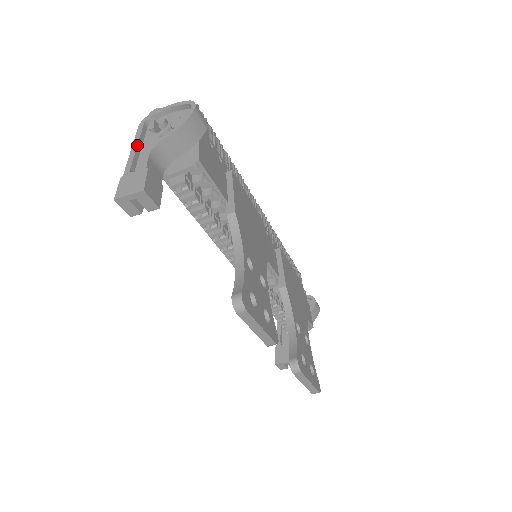
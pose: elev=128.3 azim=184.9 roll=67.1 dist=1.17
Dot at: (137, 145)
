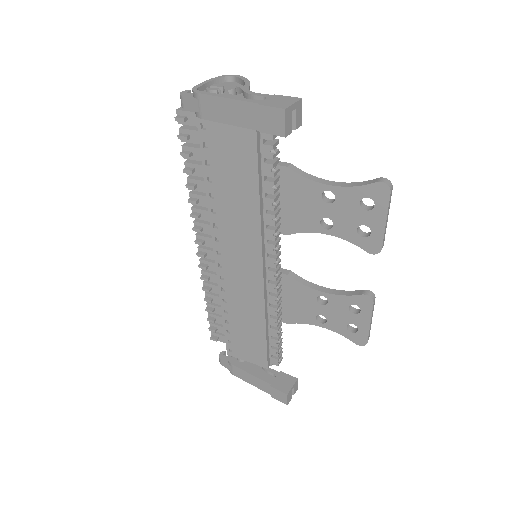
Dot at: (227, 95)
